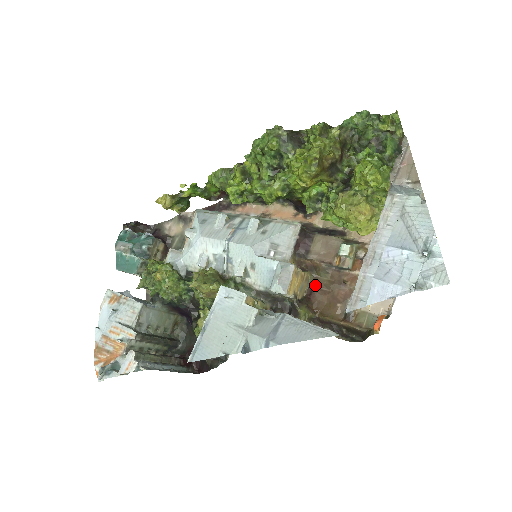
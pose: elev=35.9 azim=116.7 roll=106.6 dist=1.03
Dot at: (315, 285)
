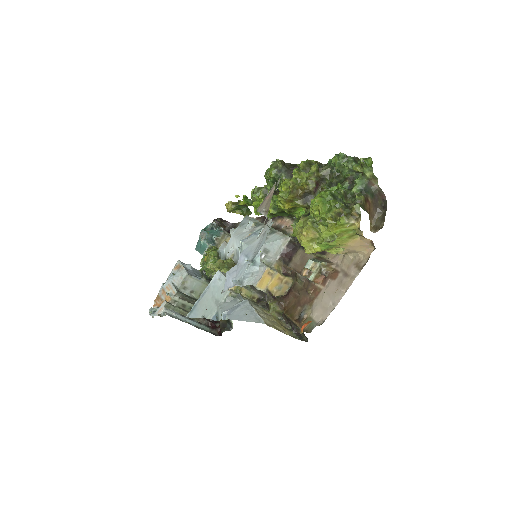
Dot at: (293, 289)
